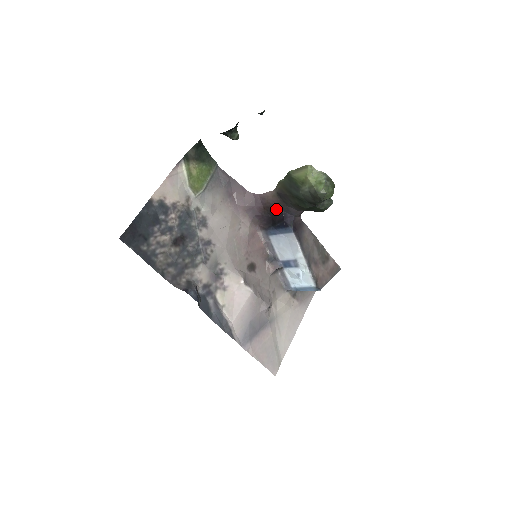
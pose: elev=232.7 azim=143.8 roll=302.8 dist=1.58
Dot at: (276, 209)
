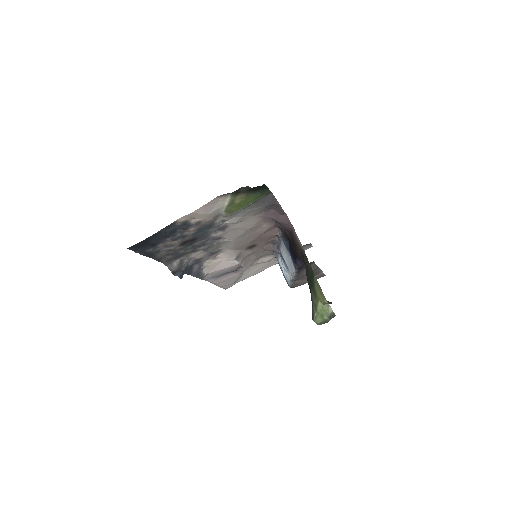
Dot at: (297, 248)
